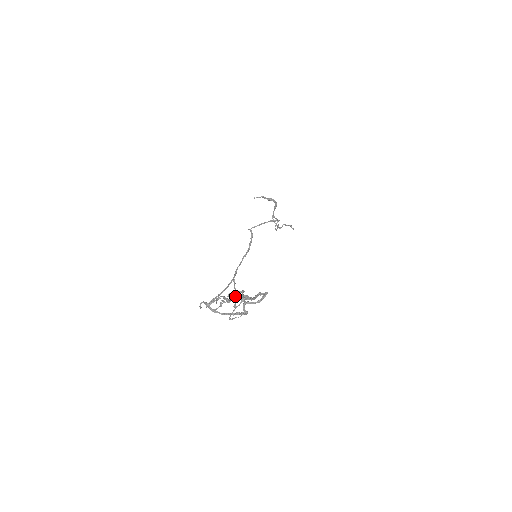
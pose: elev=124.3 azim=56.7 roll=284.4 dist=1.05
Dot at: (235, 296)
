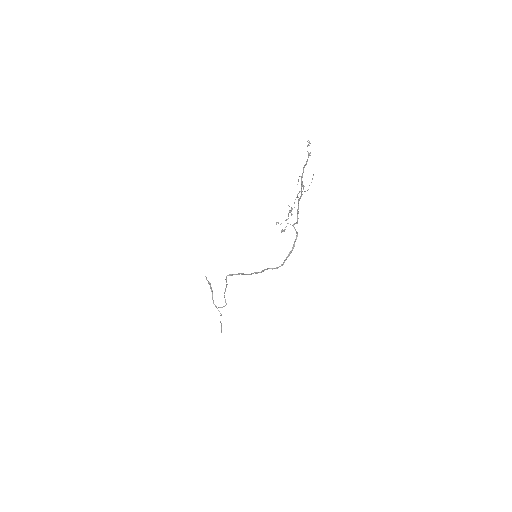
Dot at: (304, 166)
